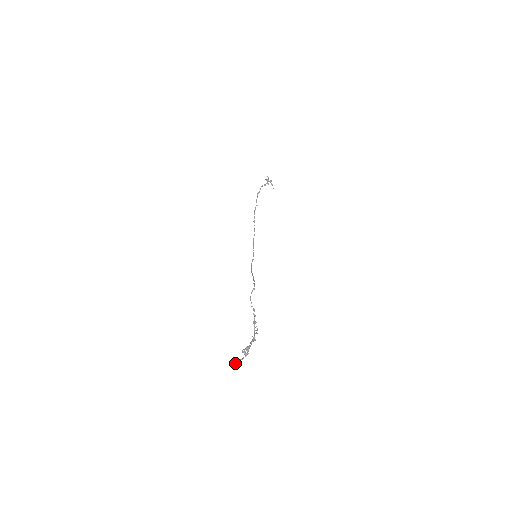
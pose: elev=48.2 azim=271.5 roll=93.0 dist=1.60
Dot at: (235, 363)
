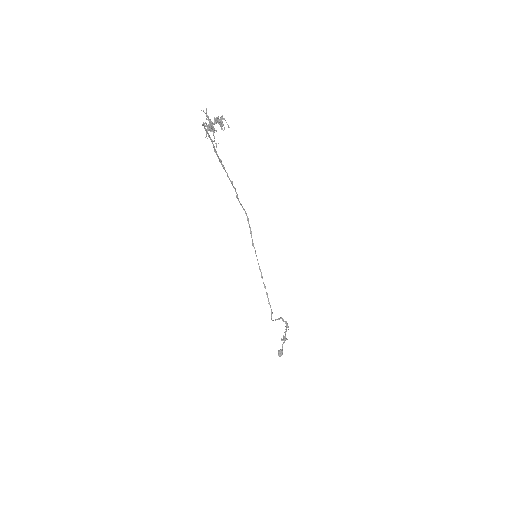
Dot at: occluded
